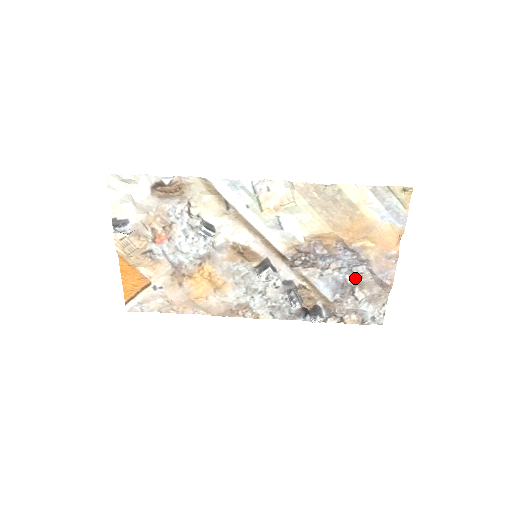
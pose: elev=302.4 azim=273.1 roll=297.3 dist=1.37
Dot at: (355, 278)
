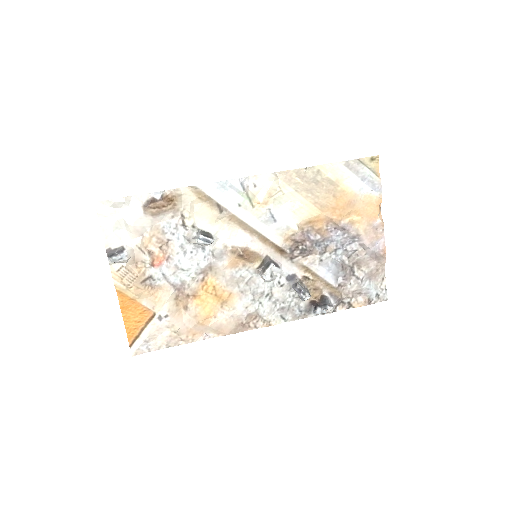
Dot at: (351, 257)
